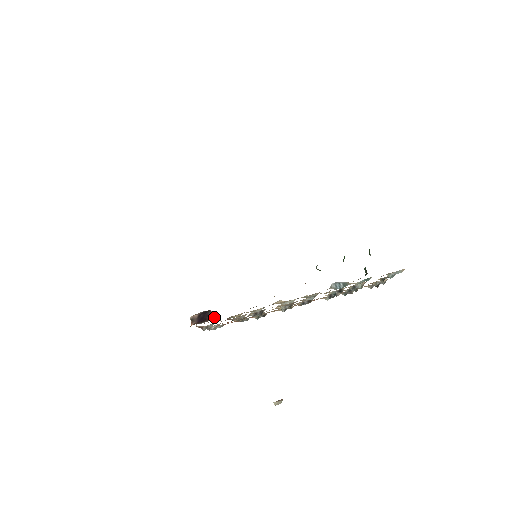
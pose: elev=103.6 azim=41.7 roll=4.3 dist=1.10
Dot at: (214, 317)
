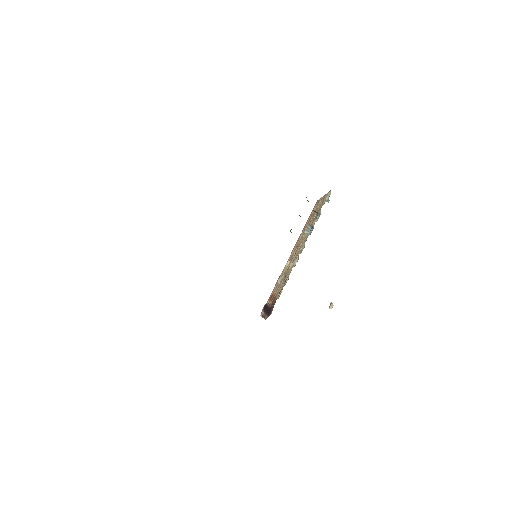
Dot at: (271, 305)
